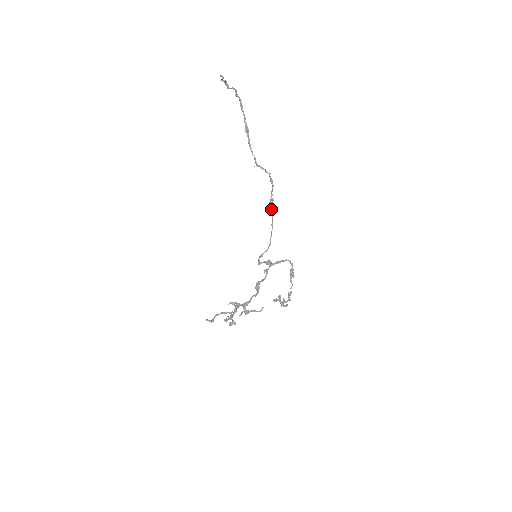
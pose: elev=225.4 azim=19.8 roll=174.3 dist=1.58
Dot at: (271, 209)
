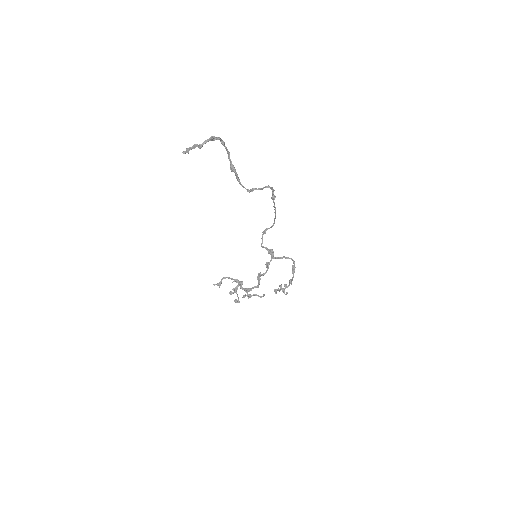
Dot at: occluded
